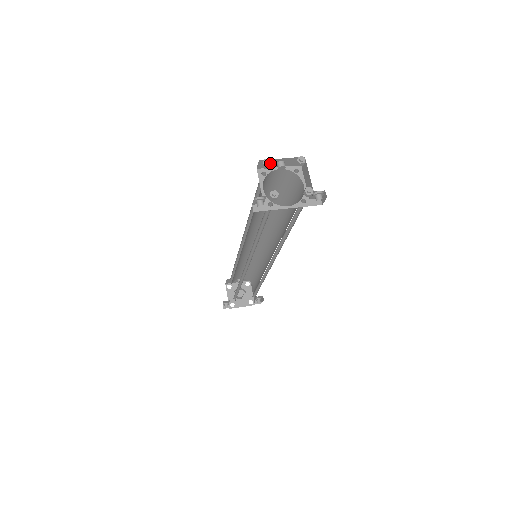
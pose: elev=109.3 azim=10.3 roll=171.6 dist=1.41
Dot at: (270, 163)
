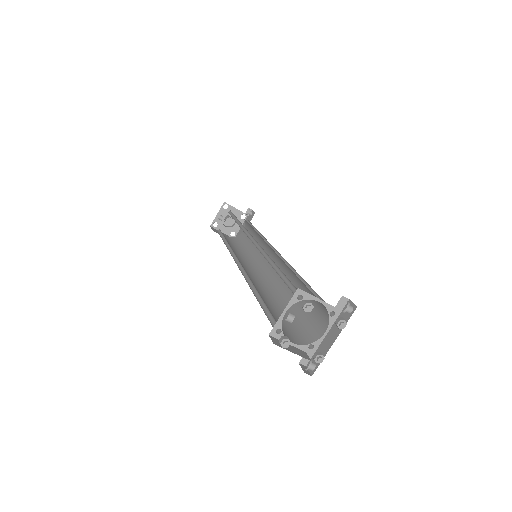
Dot at: (288, 341)
